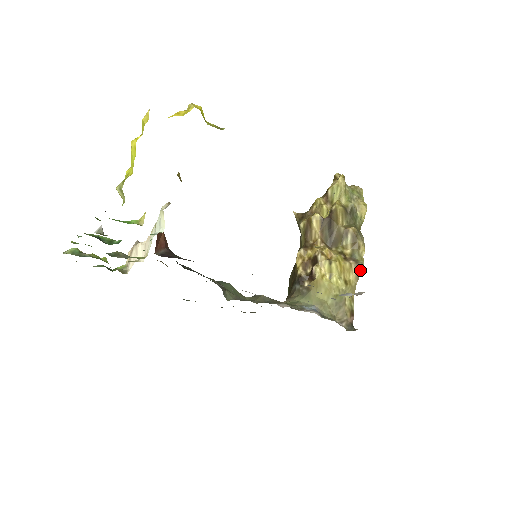
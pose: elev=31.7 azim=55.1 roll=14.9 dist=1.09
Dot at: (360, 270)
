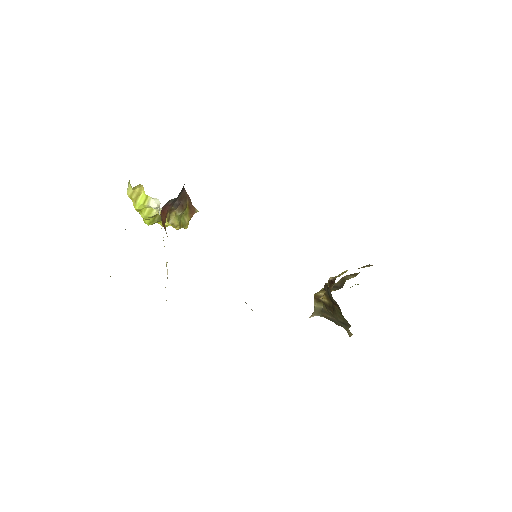
Dot at: (368, 265)
